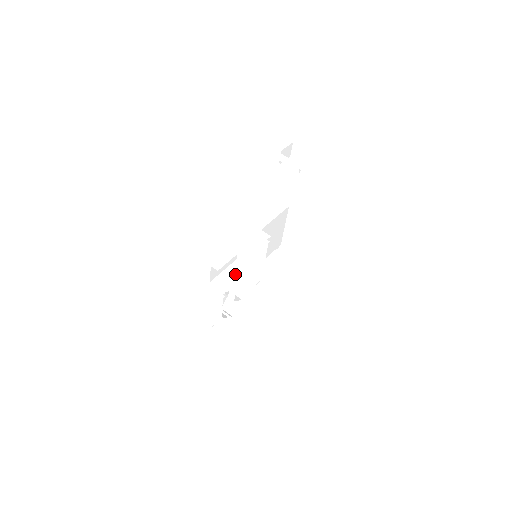
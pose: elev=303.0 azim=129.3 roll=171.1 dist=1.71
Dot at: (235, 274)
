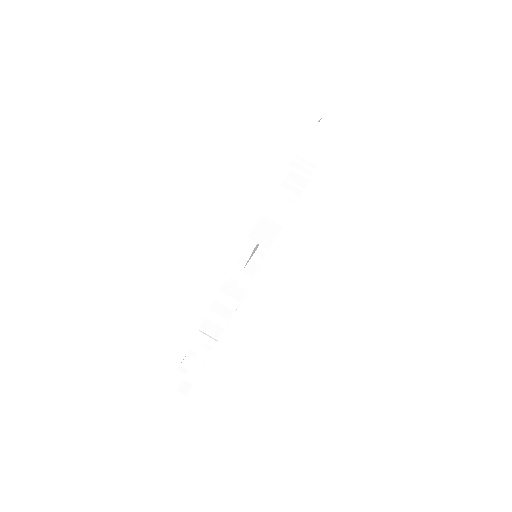
Dot at: occluded
